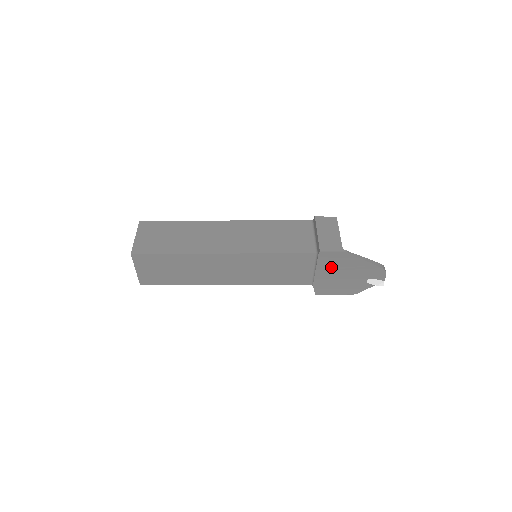
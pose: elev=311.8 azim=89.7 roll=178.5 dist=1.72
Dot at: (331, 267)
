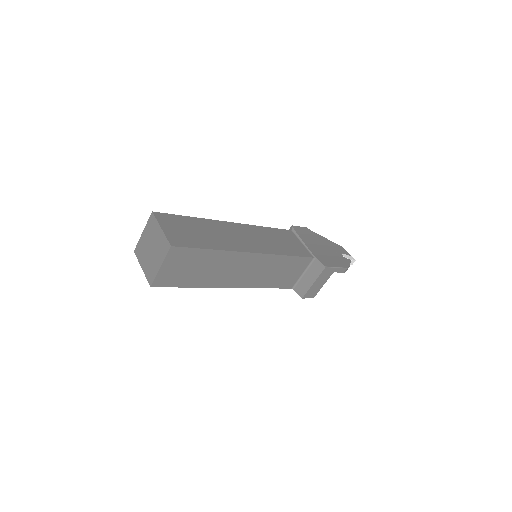
Dot at: (310, 241)
